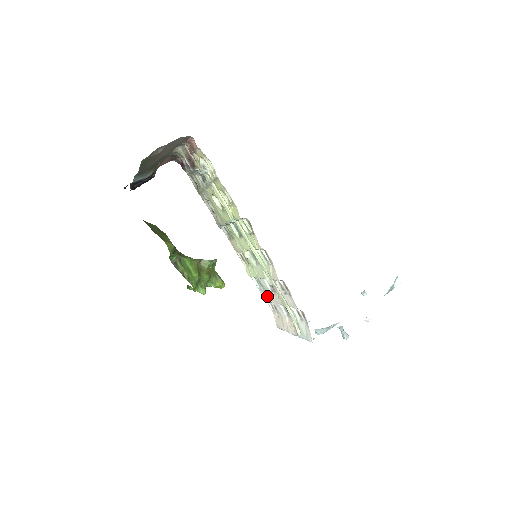
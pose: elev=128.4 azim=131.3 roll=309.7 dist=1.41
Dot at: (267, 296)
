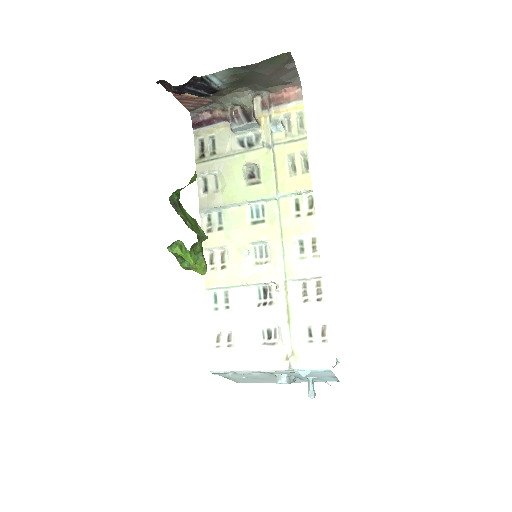
Dot at: (228, 318)
